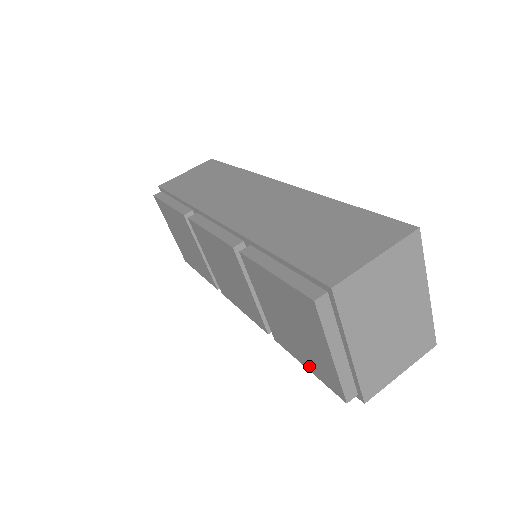
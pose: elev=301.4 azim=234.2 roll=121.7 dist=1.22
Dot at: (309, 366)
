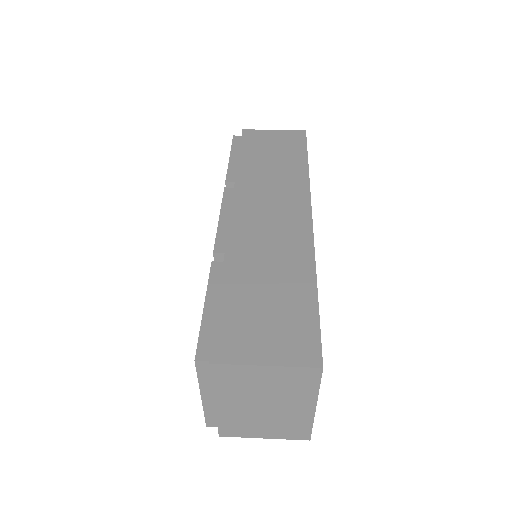
Dot at: occluded
